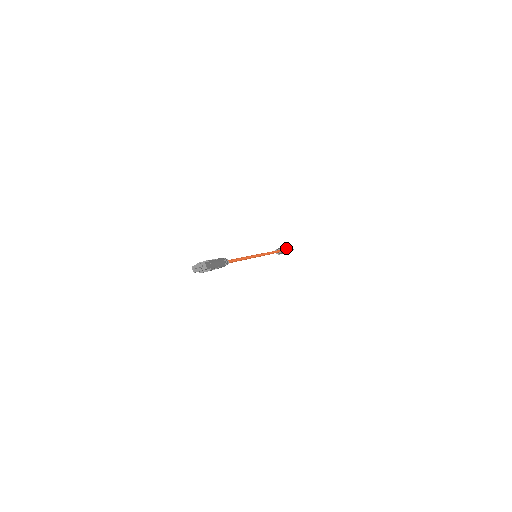
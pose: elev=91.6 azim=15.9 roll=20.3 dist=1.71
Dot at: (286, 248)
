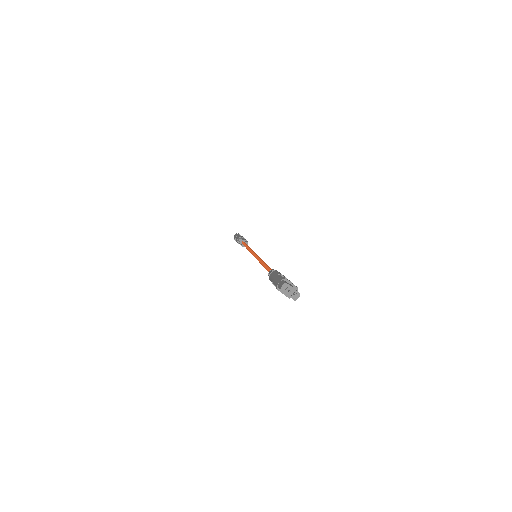
Dot at: occluded
